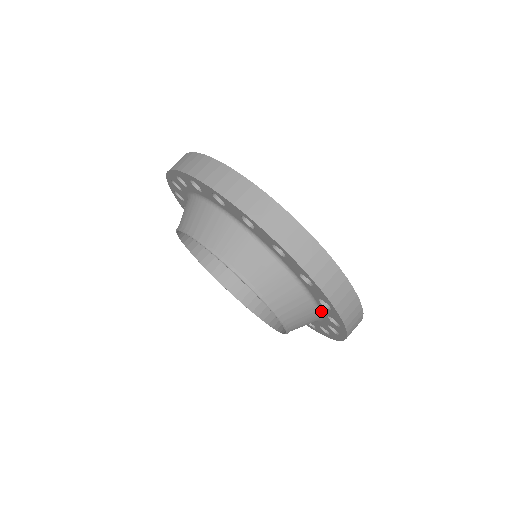
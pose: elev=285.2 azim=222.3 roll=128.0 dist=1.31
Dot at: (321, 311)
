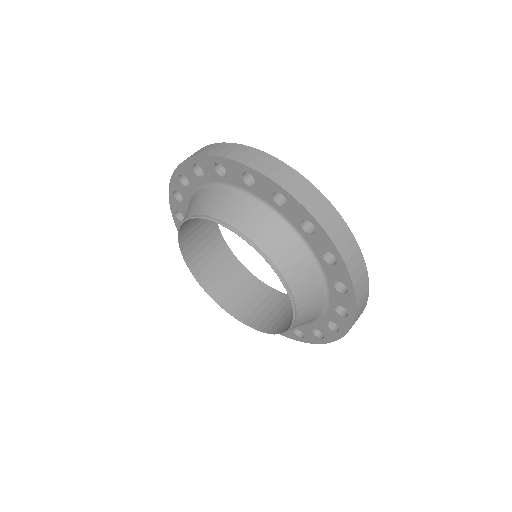
Dot at: (326, 281)
